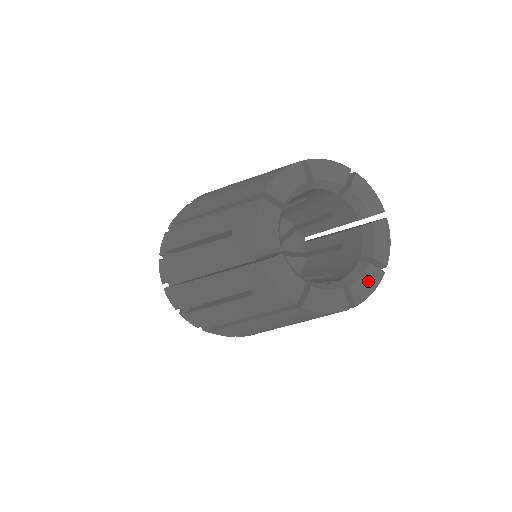
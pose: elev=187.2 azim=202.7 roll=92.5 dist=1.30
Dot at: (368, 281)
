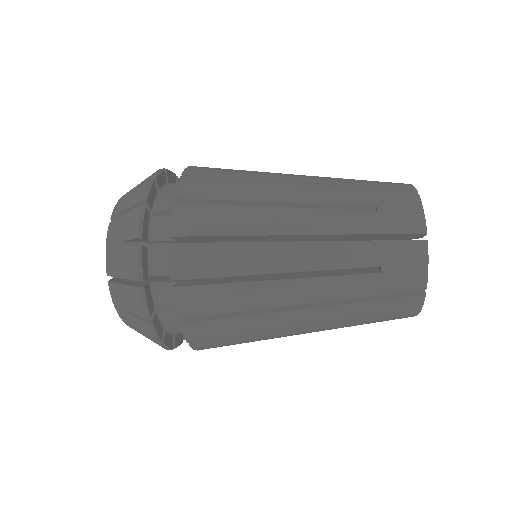
Dot at: occluded
